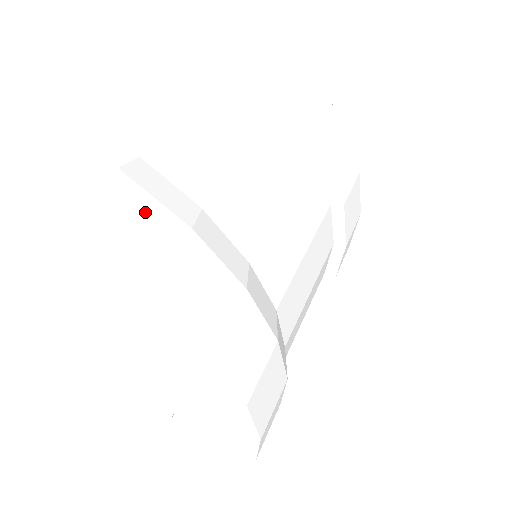
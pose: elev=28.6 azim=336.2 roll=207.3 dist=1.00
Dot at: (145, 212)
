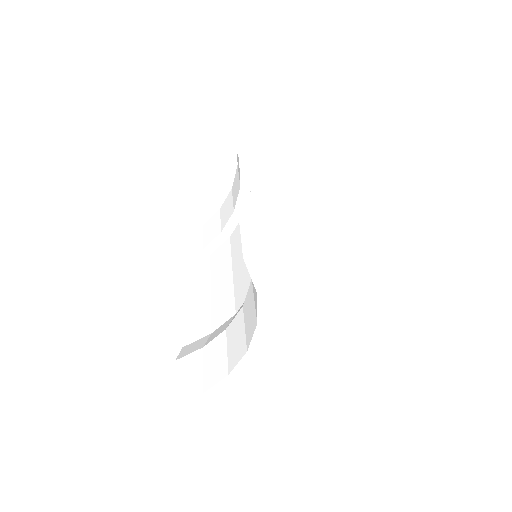
Dot at: occluded
